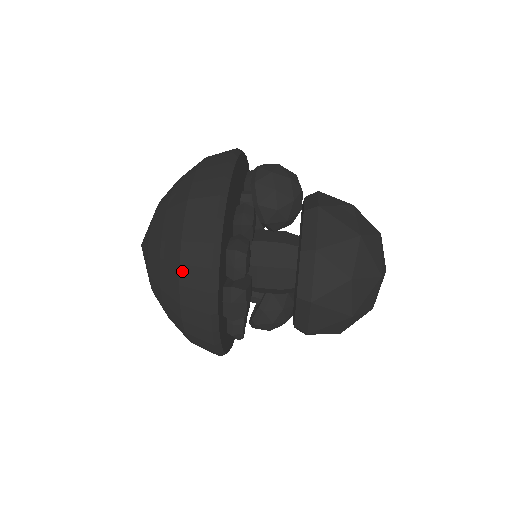
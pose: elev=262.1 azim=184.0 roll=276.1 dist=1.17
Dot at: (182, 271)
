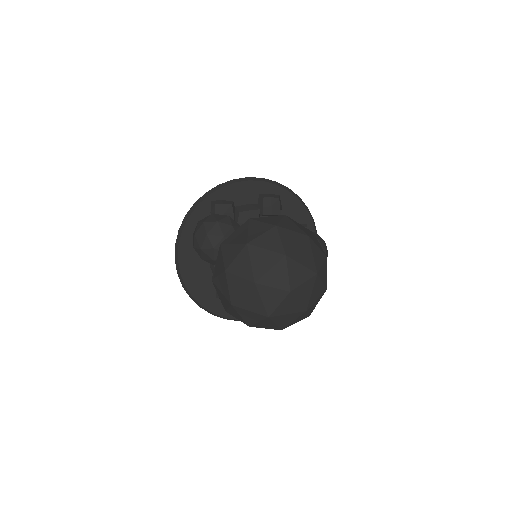
Dot at: occluded
